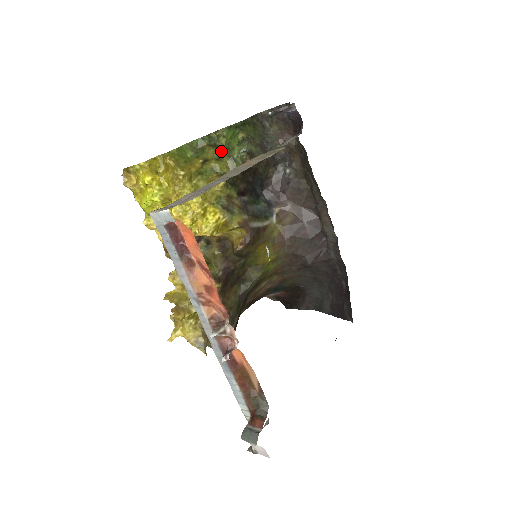
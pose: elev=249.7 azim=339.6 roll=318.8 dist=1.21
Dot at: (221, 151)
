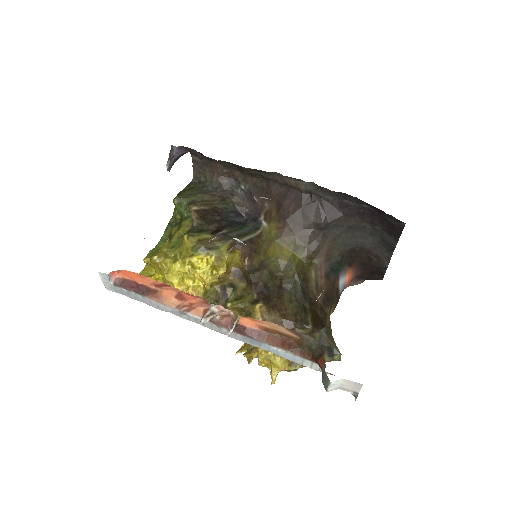
Dot at: (179, 223)
